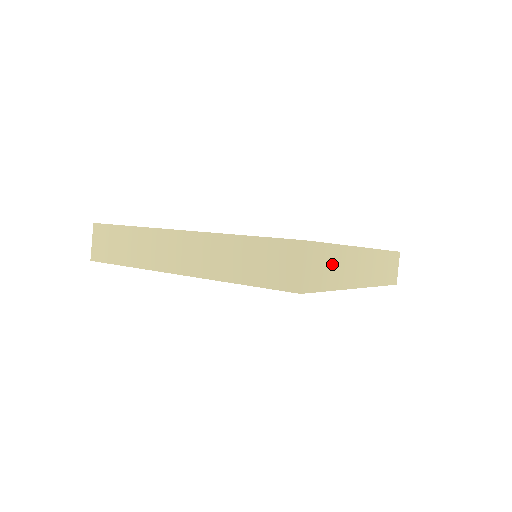
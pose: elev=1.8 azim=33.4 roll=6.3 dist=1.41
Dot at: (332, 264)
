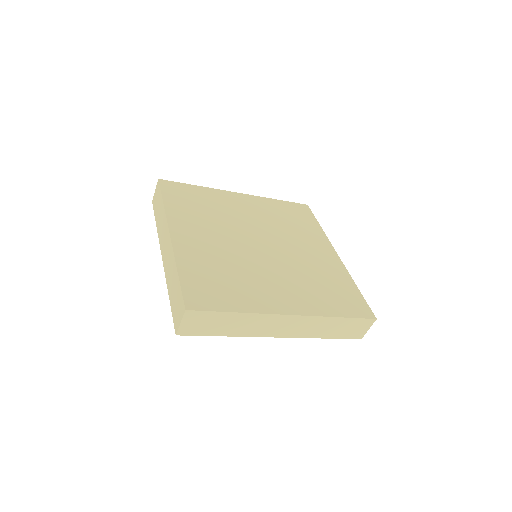
Dot at: (228, 323)
